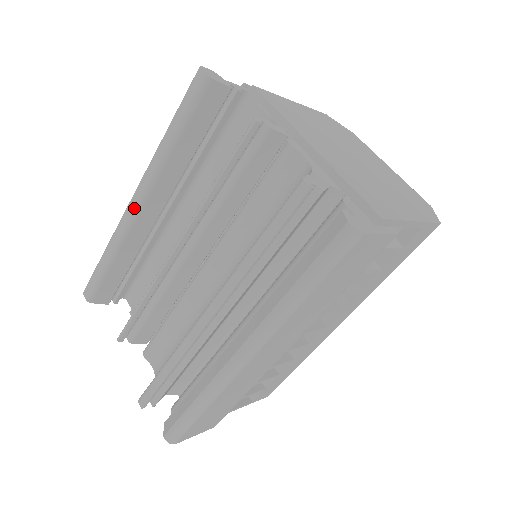
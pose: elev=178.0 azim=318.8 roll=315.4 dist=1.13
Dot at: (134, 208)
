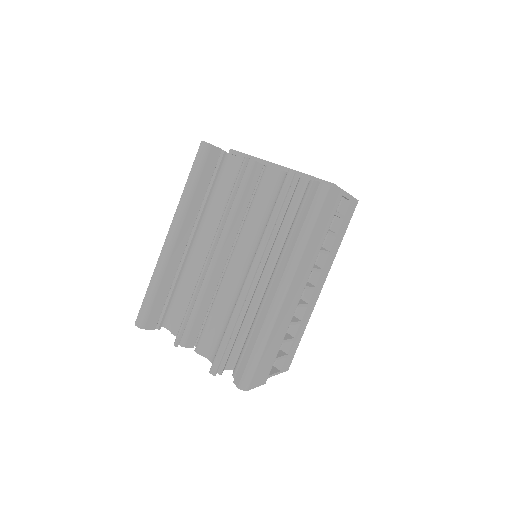
Dot at: (171, 240)
